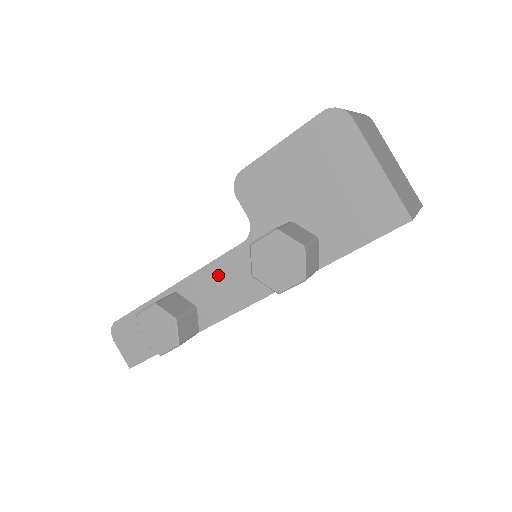
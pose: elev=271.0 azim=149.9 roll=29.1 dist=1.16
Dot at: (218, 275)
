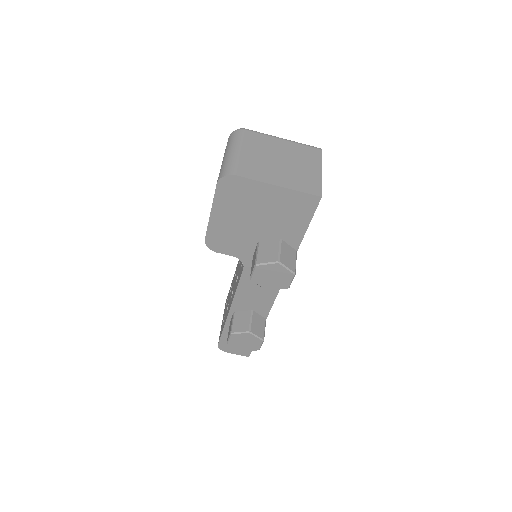
Dot at: (247, 290)
